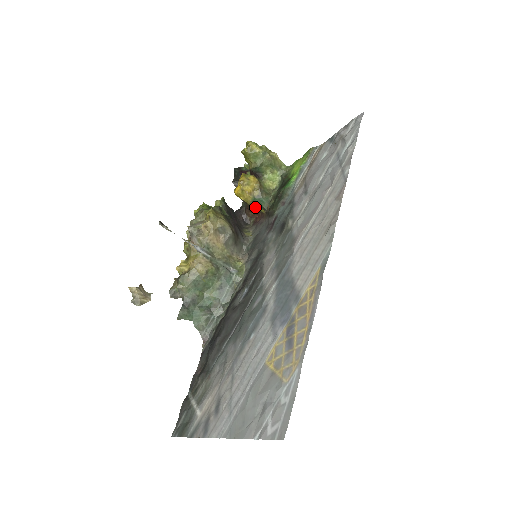
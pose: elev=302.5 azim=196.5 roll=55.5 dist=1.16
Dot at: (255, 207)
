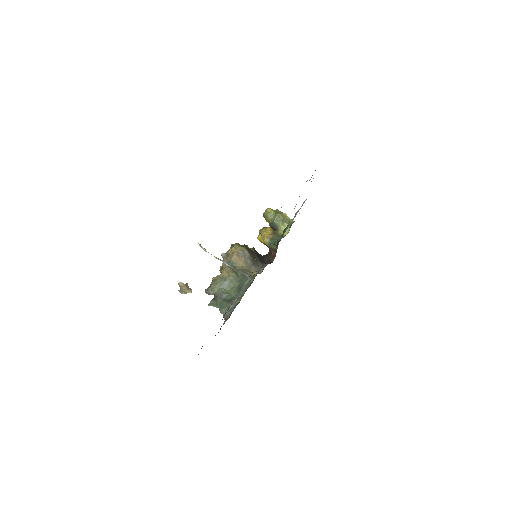
Dot at: (272, 247)
